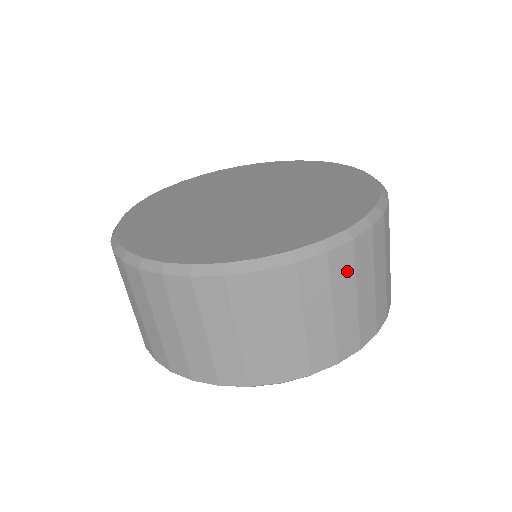
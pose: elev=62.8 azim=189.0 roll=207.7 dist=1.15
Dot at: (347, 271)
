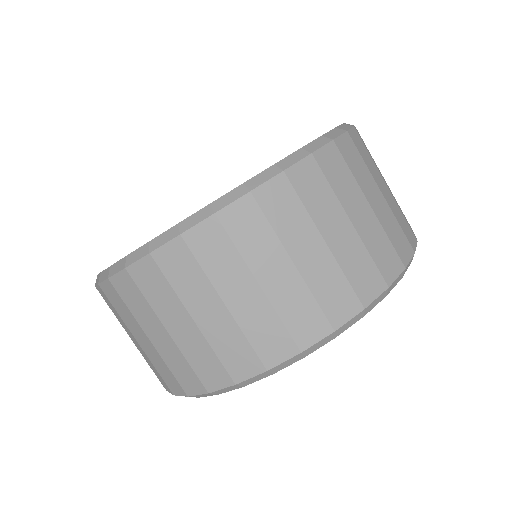
Dot at: (292, 210)
